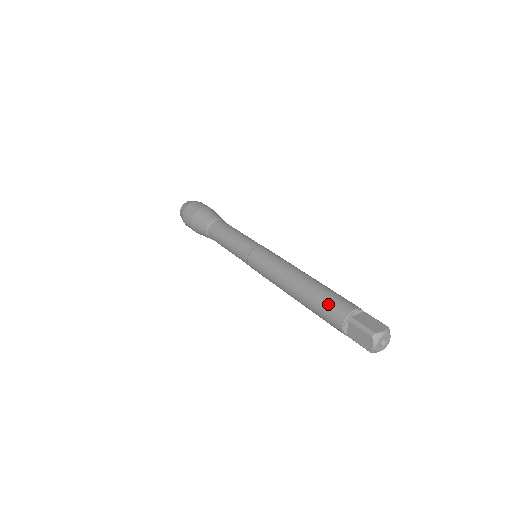
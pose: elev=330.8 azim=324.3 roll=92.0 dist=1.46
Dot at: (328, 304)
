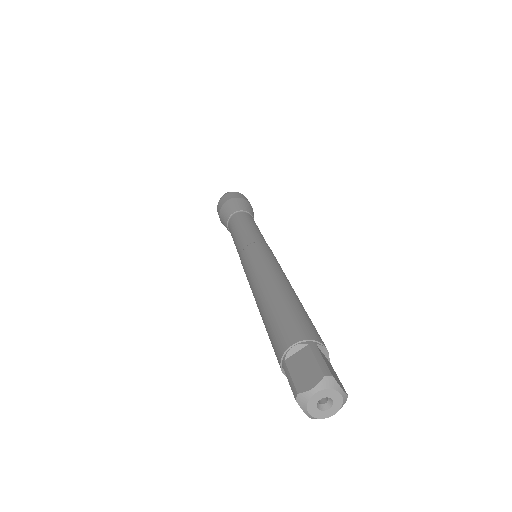
Dot at: (271, 337)
